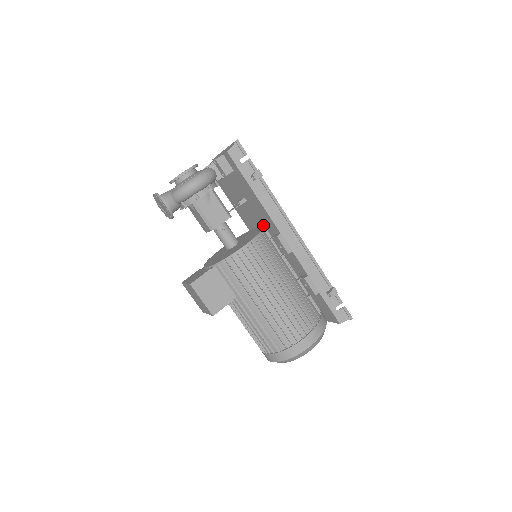
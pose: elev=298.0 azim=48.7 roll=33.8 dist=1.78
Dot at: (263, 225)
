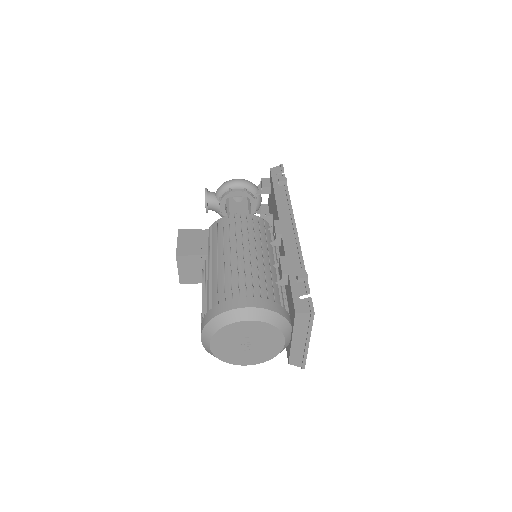
Dot at: occluded
